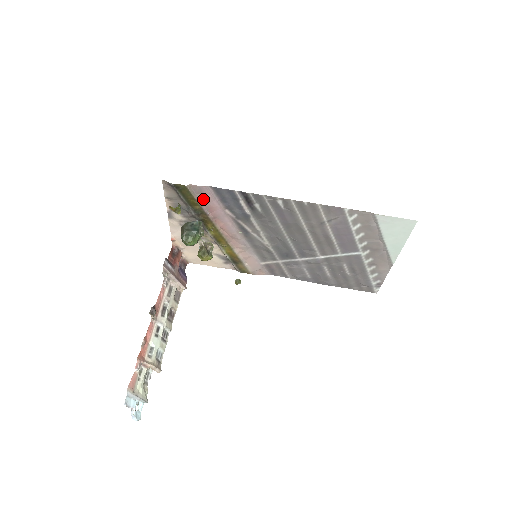
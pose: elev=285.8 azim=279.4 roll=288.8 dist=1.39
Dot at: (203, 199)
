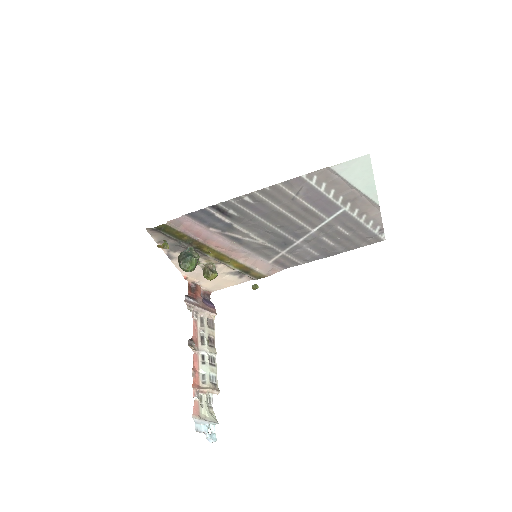
Dot at: (186, 229)
